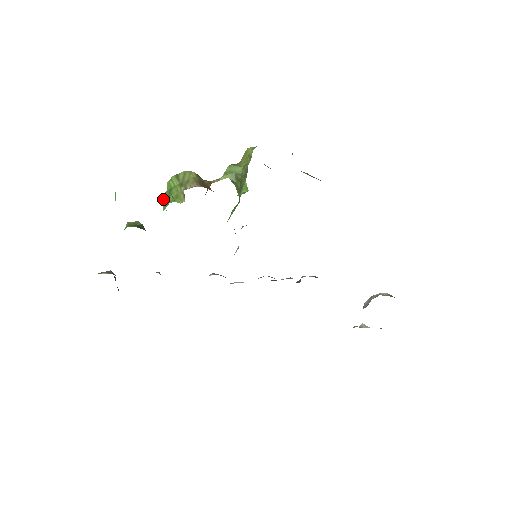
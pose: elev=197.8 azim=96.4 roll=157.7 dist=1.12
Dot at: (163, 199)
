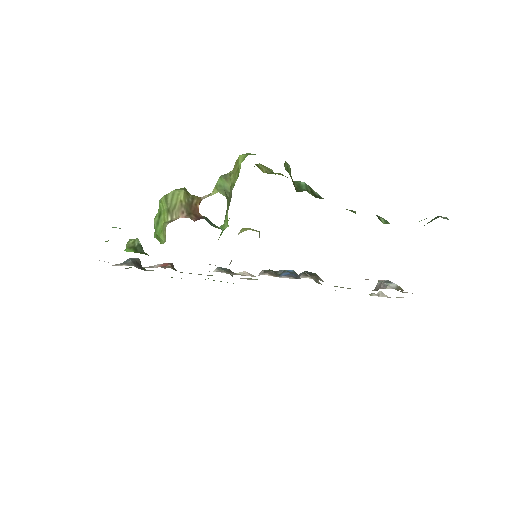
Dot at: (154, 224)
